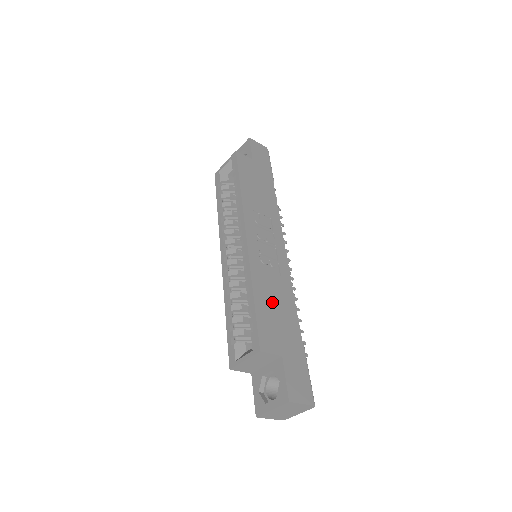
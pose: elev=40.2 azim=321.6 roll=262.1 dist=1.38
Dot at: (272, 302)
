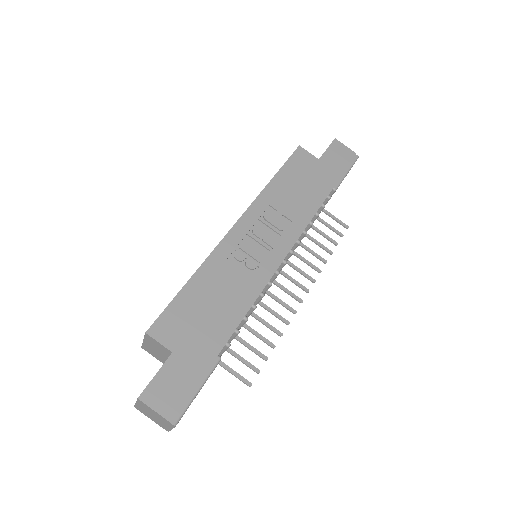
Dot at: (210, 297)
